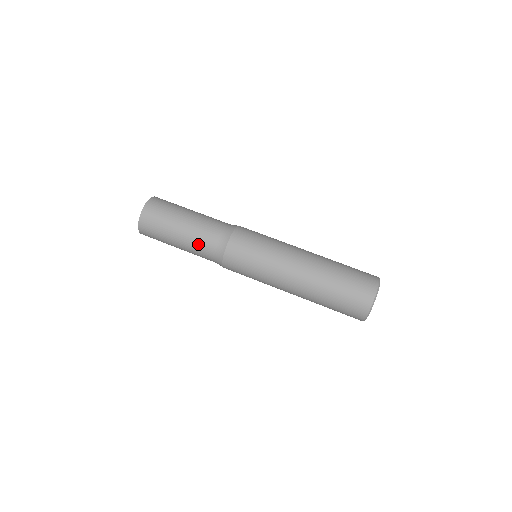
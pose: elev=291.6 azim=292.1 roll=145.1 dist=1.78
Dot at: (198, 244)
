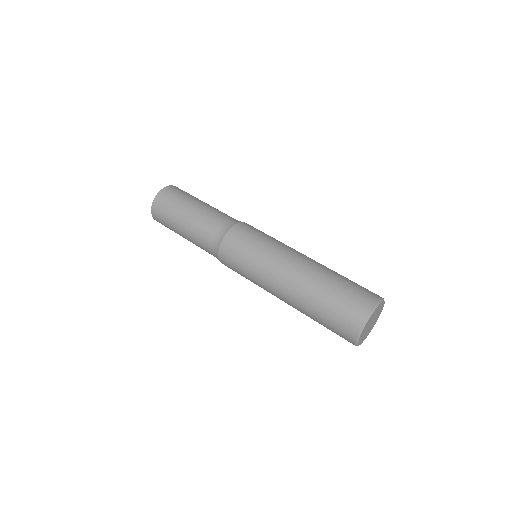
Dot at: (207, 218)
